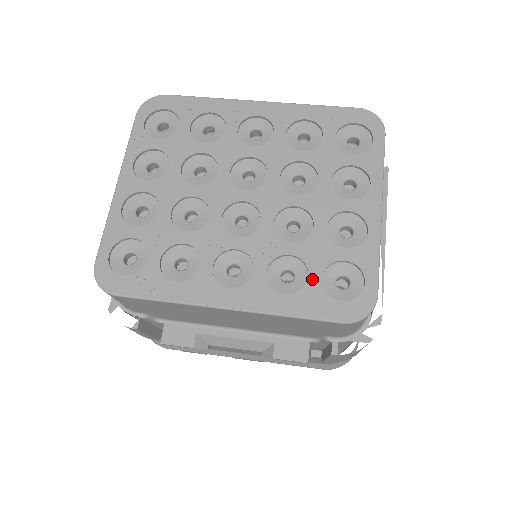
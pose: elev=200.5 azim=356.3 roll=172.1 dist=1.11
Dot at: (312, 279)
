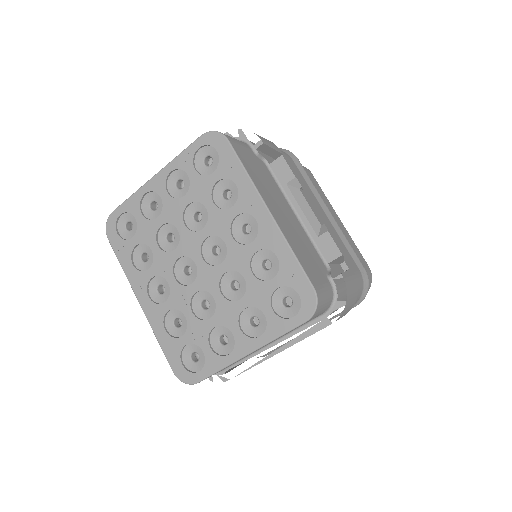
Dot at: (182, 339)
